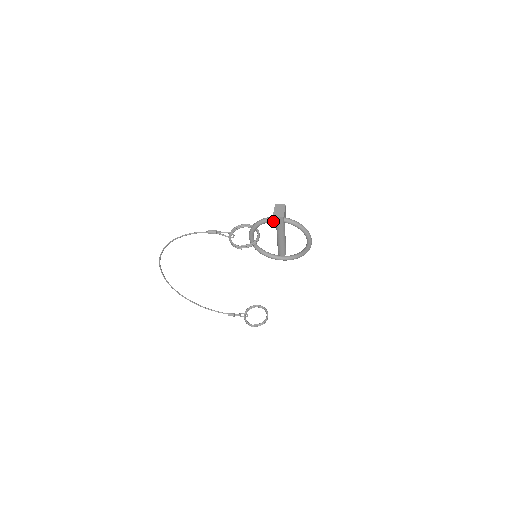
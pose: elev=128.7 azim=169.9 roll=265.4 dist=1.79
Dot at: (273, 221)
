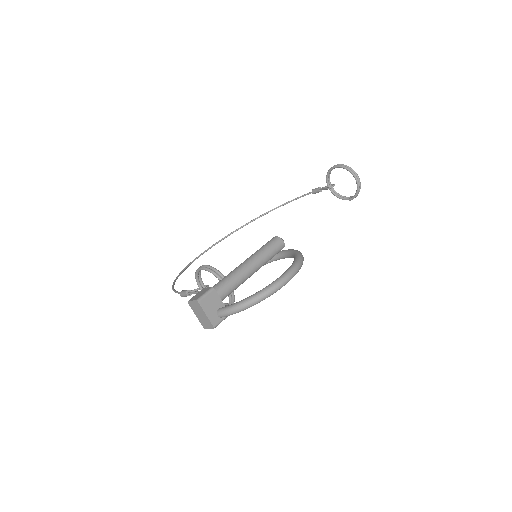
Dot at: occluded
